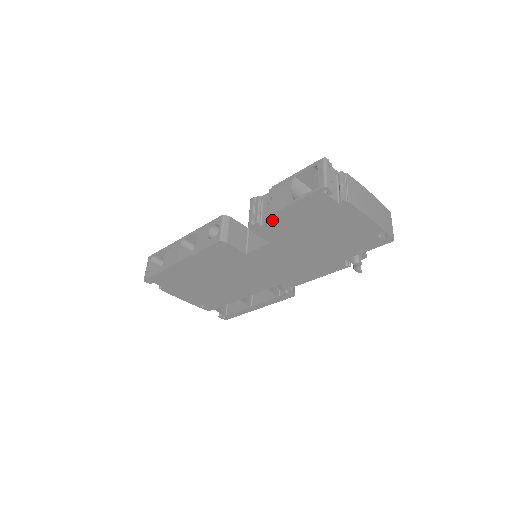
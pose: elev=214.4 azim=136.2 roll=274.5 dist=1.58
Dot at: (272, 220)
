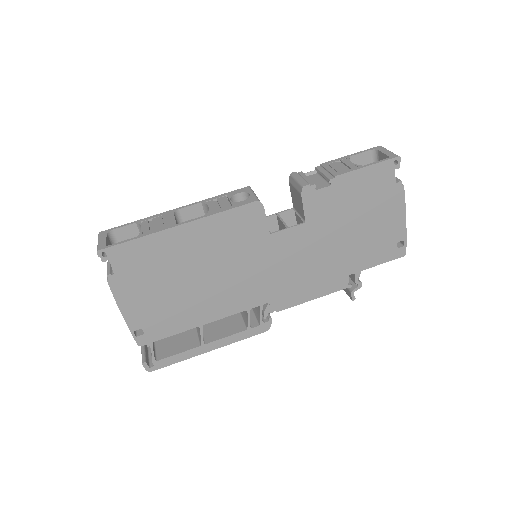
Dot at: (331, 185)
